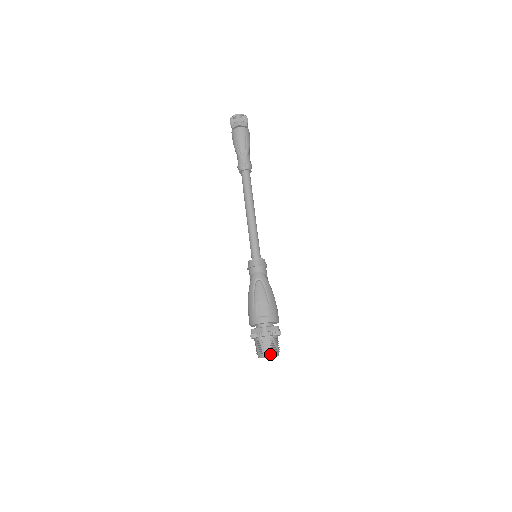
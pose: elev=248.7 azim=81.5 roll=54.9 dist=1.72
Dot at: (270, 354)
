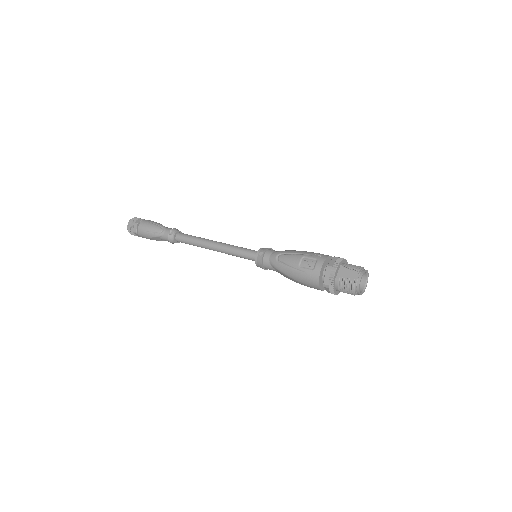
Dot at: (359, 275)
